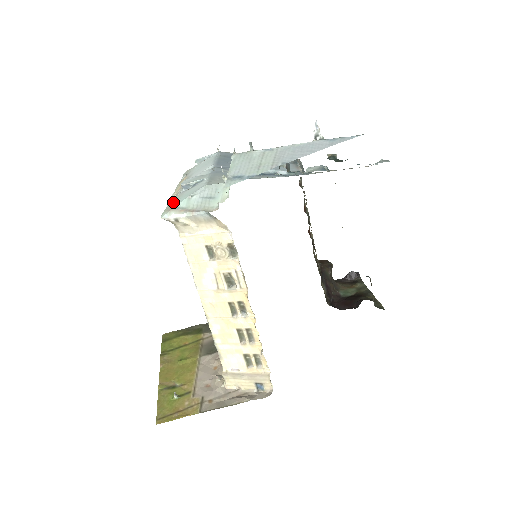
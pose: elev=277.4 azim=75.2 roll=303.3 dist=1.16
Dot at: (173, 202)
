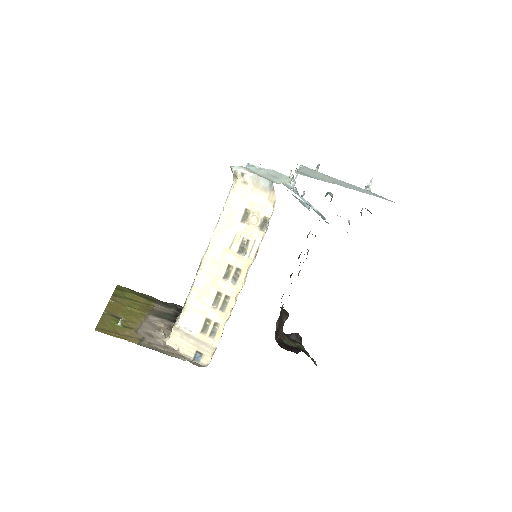
Dot at: occluded
